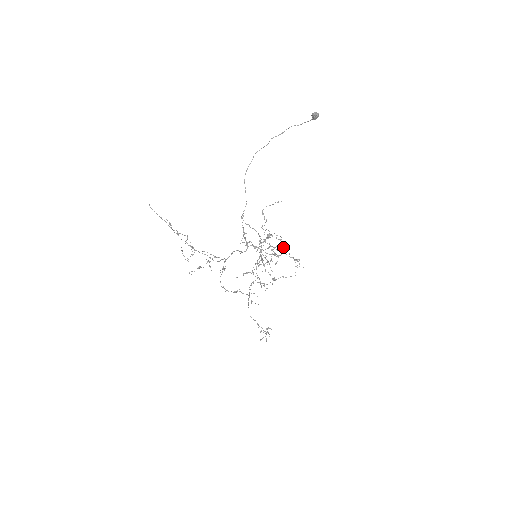
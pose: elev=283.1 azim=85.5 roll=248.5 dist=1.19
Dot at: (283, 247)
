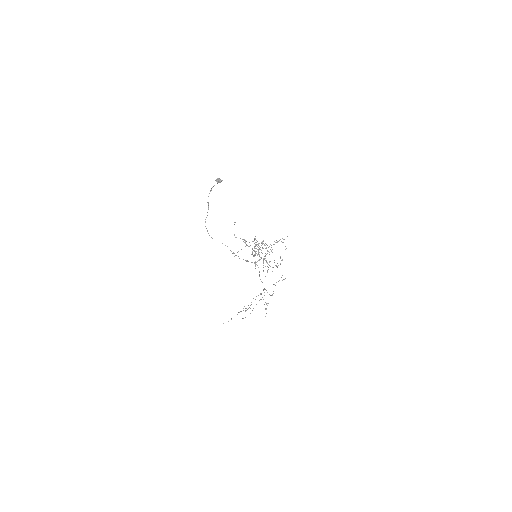
Dot at: (270, 244)
